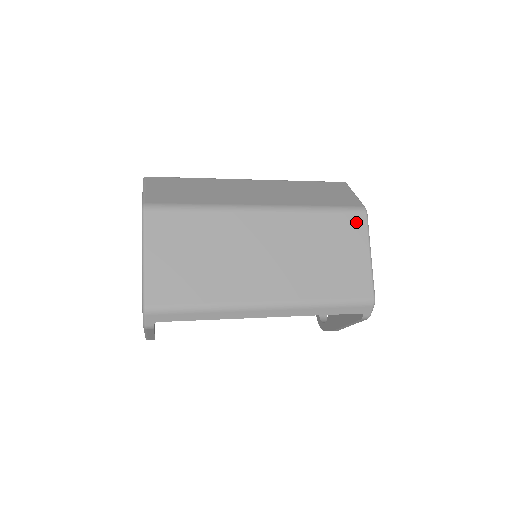
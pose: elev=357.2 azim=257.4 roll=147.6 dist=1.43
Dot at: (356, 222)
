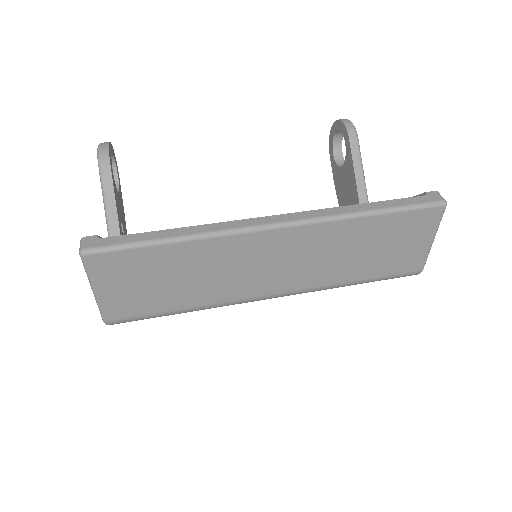
Dot at: occluded
